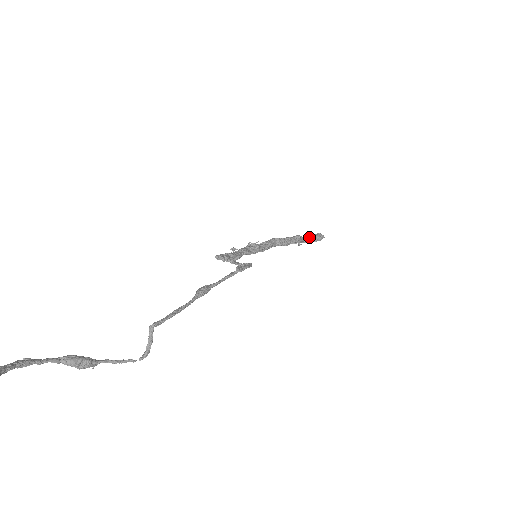
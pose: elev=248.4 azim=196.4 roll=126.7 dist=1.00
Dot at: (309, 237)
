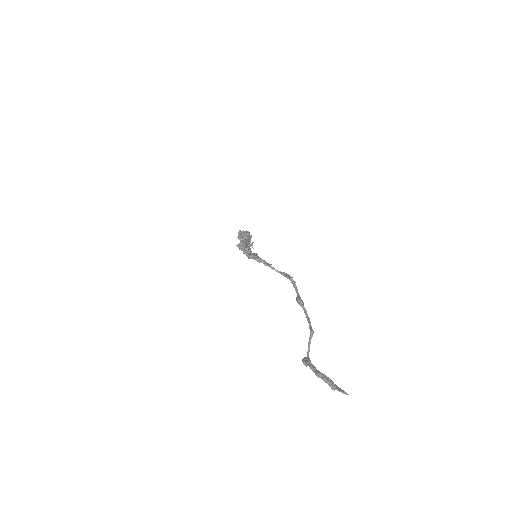
Dot at: occluded
